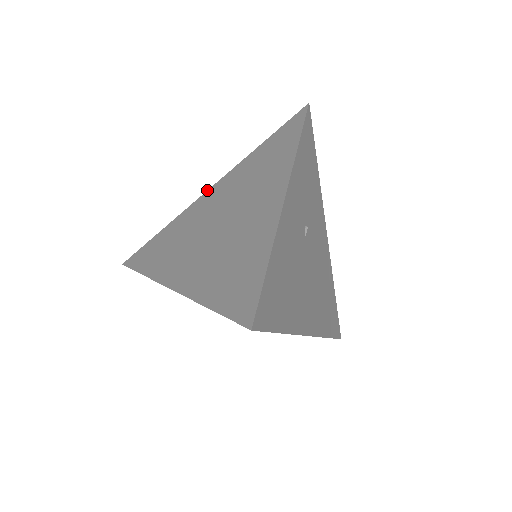
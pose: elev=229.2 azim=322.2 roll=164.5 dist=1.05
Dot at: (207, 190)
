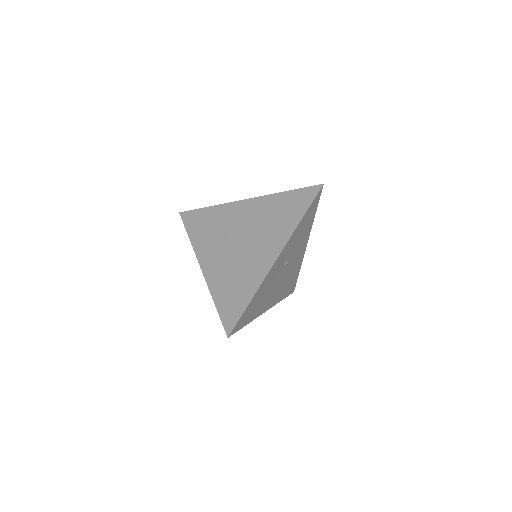
Dot at: occluded
